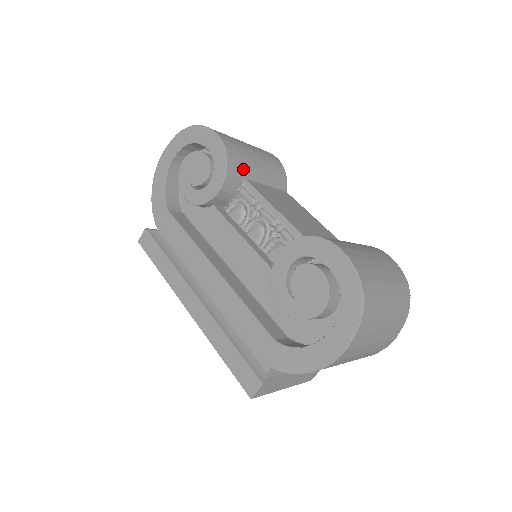
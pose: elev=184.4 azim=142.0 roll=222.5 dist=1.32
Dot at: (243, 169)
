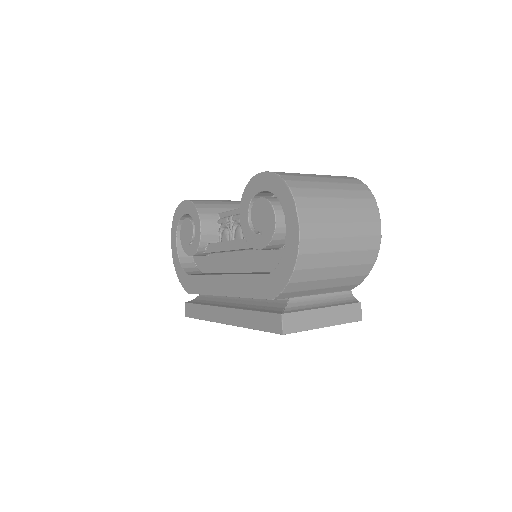
Dot at: (213, 208)
